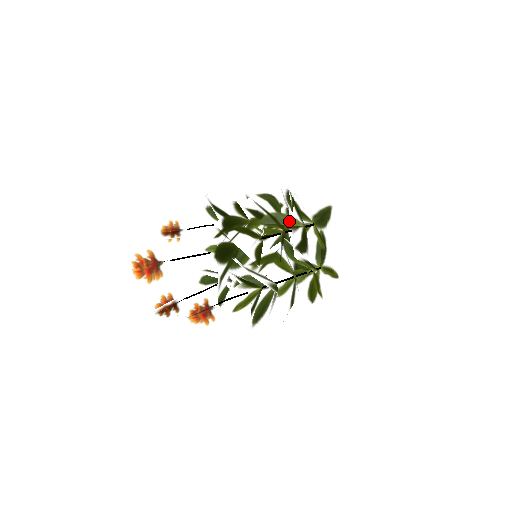
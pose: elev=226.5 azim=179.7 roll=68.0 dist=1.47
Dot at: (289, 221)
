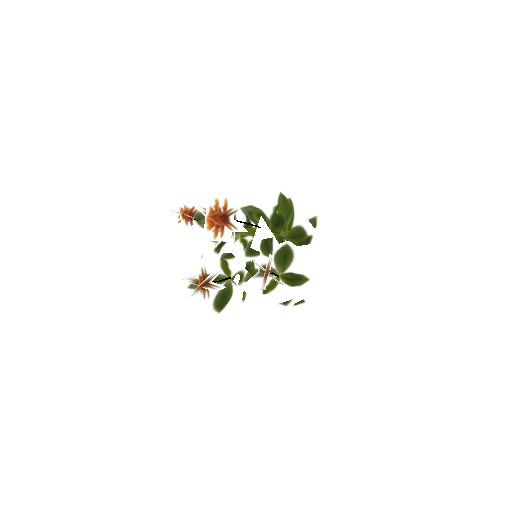
Dot at: occluded
